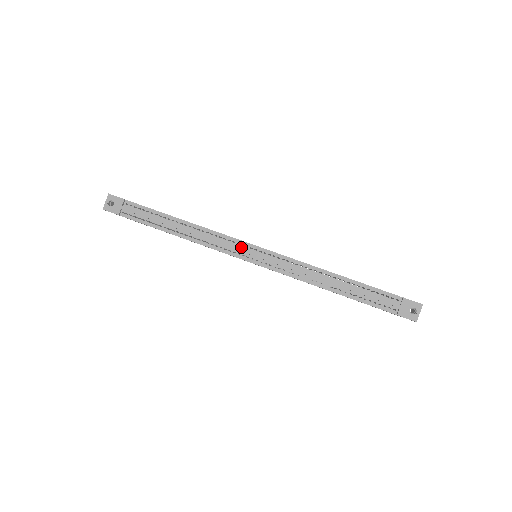
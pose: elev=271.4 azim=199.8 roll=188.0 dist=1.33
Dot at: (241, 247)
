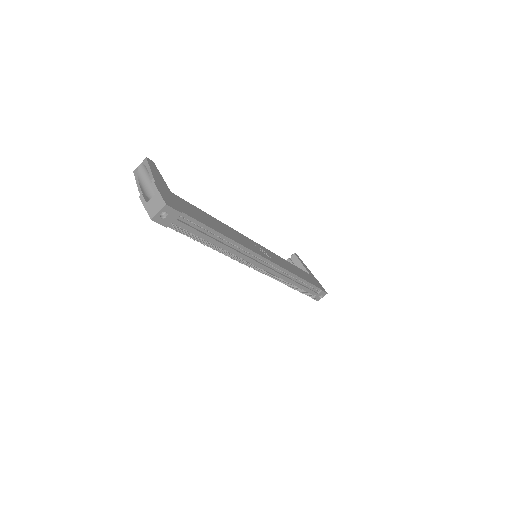
Dot at: (258, 260)
